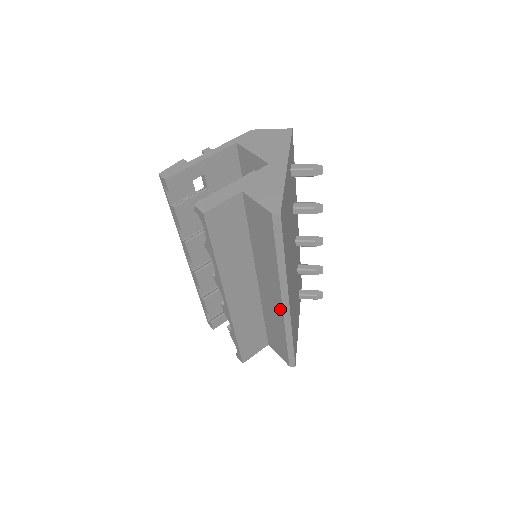
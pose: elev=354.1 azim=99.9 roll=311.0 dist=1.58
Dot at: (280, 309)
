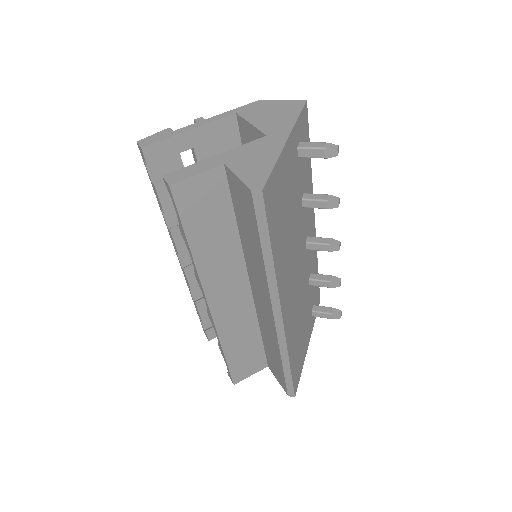
Dot at: (272, 322)
